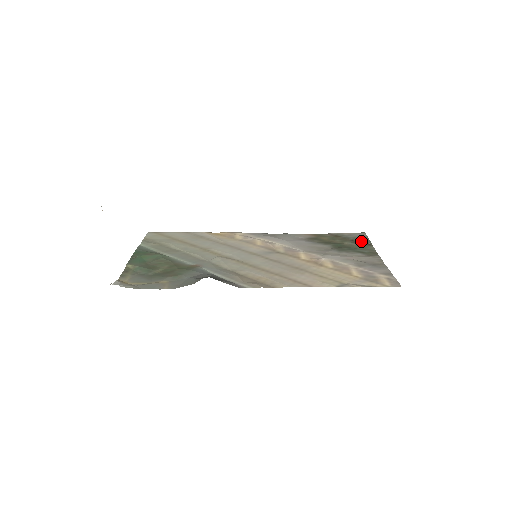
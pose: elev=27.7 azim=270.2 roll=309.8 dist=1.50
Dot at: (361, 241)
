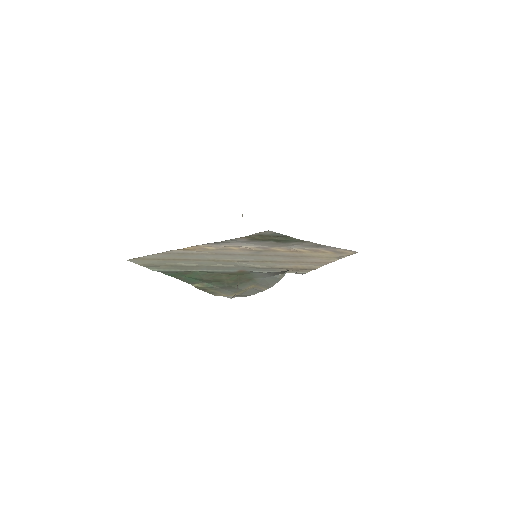
Dot at: (280, 235)
